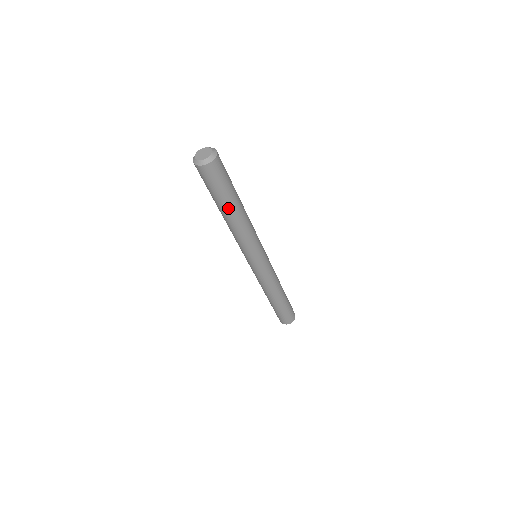
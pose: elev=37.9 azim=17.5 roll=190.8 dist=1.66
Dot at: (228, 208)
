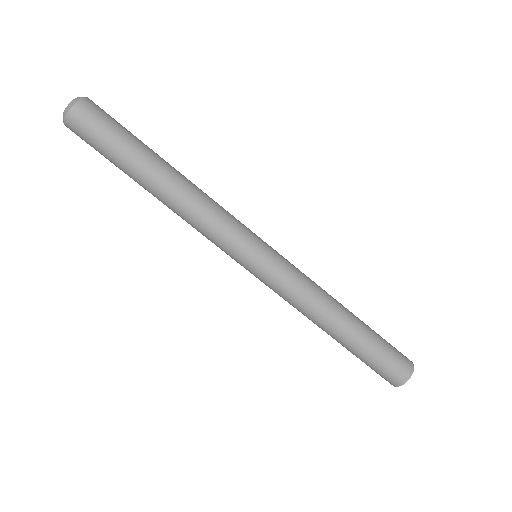
Dot at: (142, 172)
